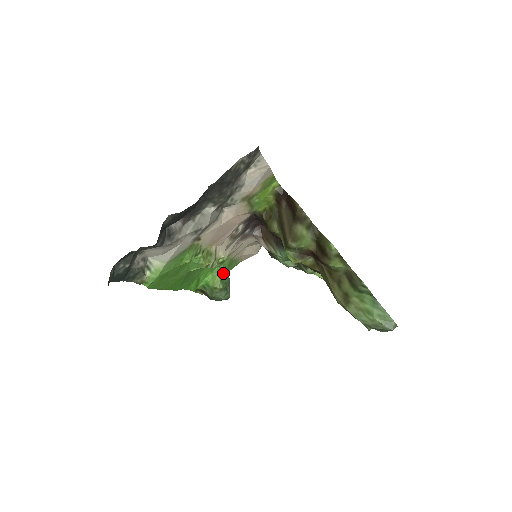
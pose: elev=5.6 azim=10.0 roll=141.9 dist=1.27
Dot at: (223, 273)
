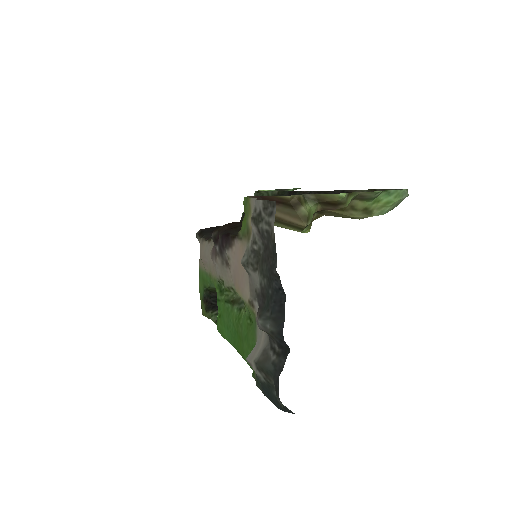
Dot at: occluded
